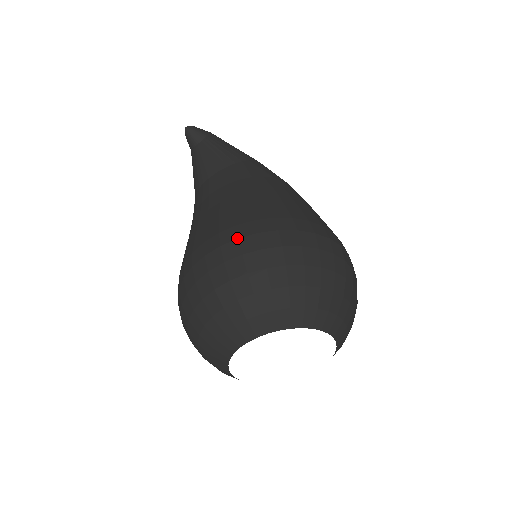
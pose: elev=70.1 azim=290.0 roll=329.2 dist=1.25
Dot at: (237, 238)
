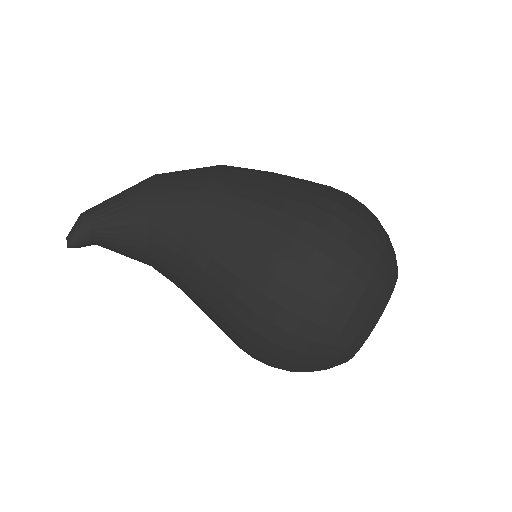
Dot at: (263, 339)
